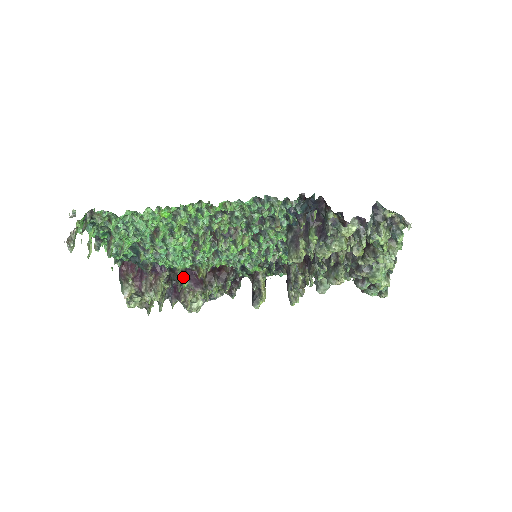
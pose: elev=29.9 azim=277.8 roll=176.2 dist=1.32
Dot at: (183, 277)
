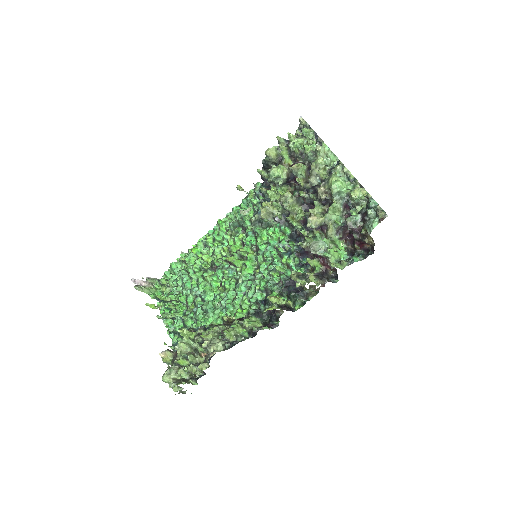
Dot at: (212, 326)
